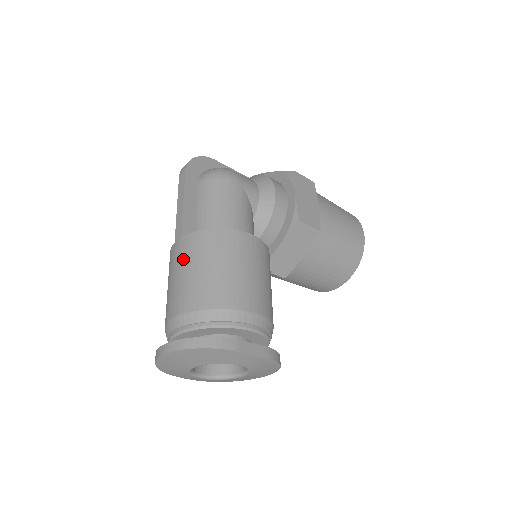
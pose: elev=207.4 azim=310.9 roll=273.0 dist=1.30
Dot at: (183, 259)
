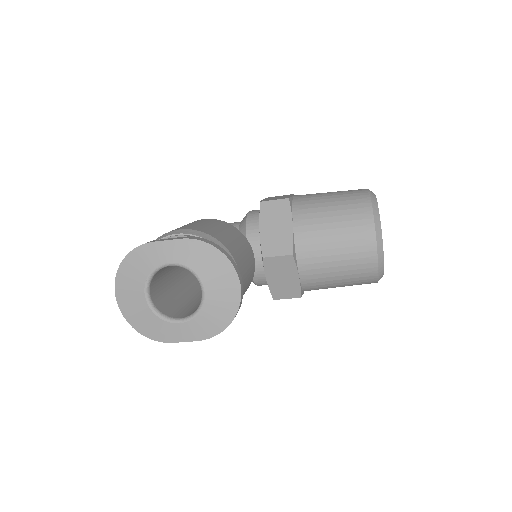
Dot at: occluded
